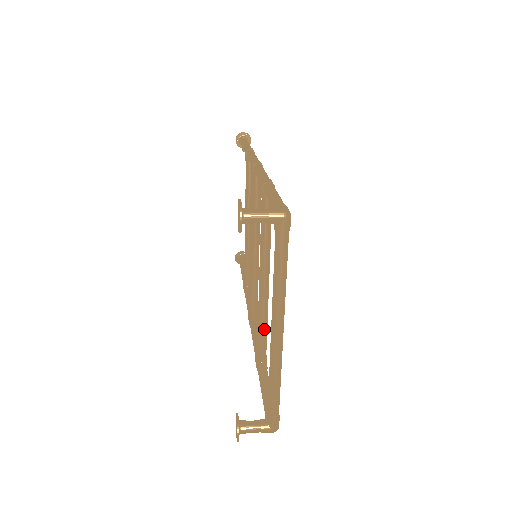
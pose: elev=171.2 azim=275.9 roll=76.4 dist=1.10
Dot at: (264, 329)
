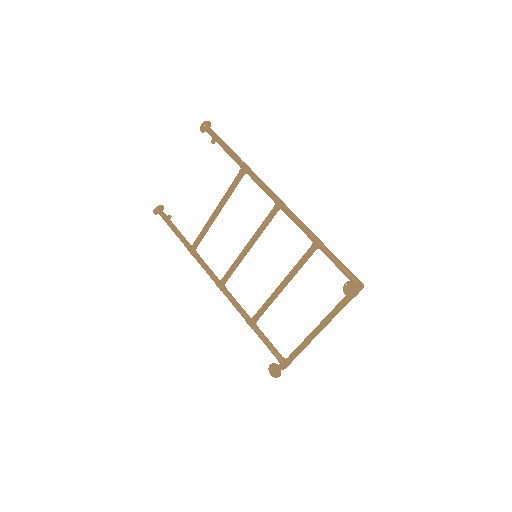
Dot at: occluded
